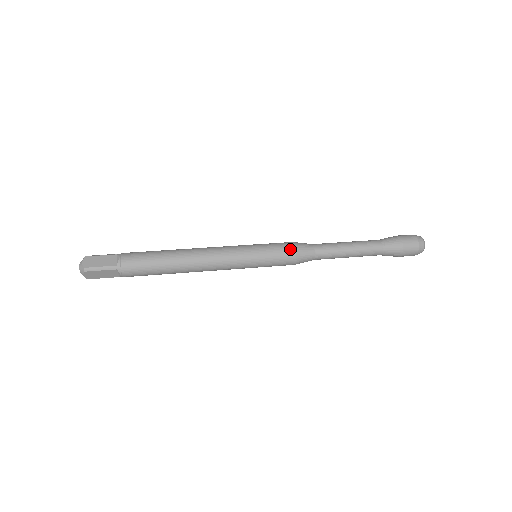
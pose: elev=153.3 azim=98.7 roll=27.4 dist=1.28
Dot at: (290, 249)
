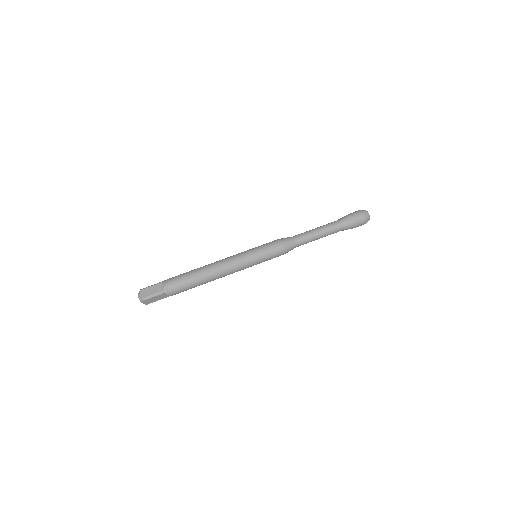
Dot at: occluded
